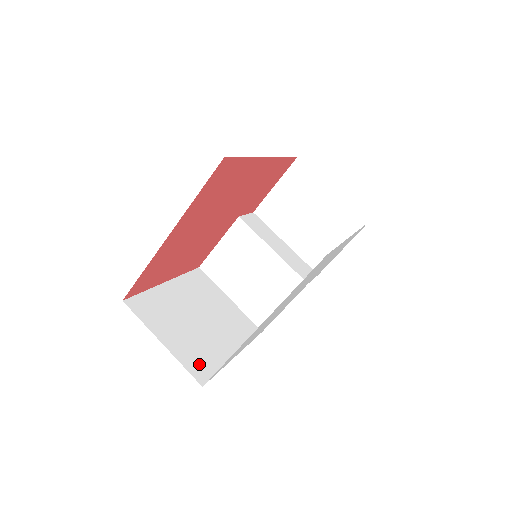
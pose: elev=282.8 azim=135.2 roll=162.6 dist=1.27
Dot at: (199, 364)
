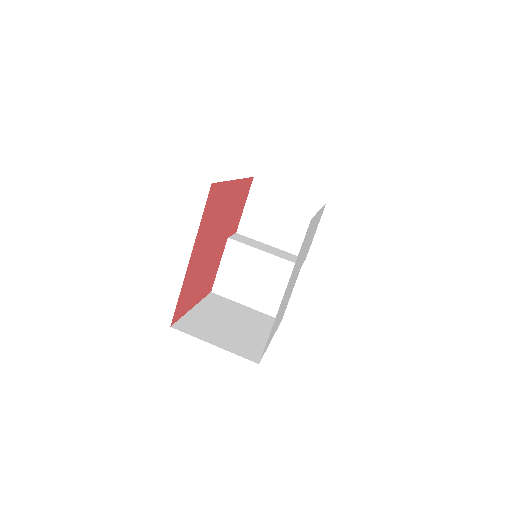
Dot at: (248, 351)
